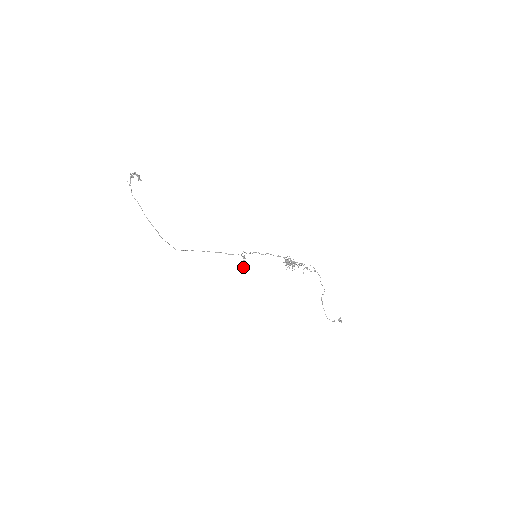
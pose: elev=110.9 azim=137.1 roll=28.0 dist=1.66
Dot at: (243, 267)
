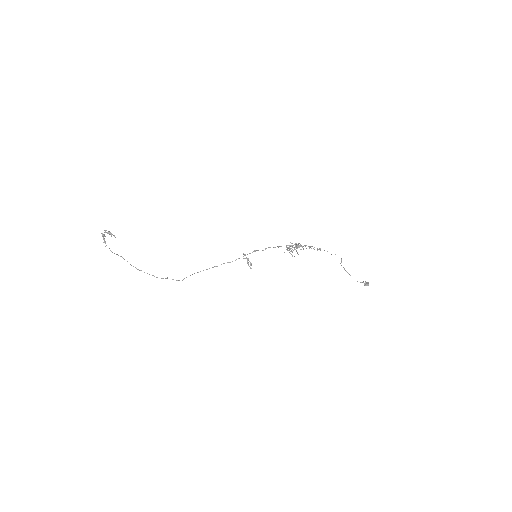
Dot at: (250, 268)
